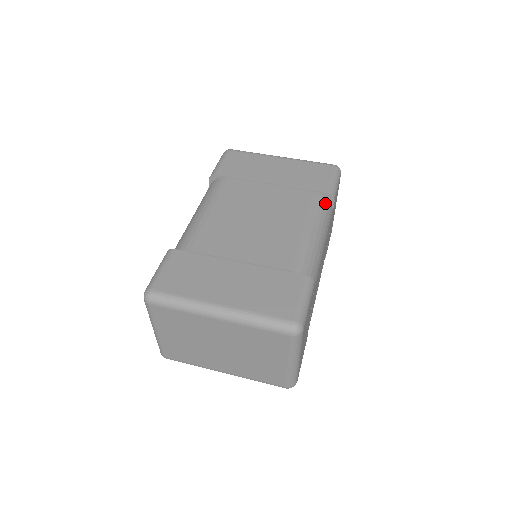
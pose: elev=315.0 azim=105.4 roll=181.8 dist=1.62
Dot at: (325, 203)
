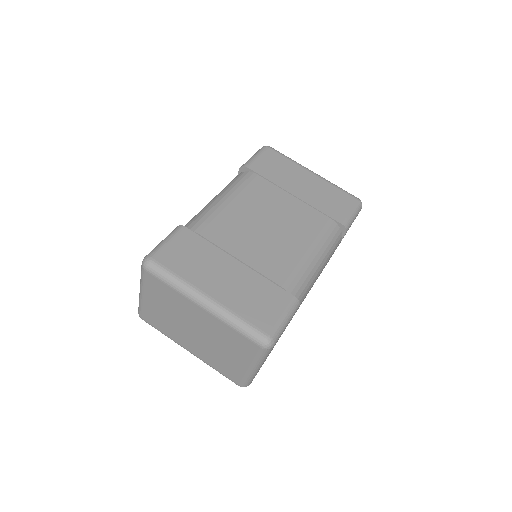
Dot at: (337, 233)
